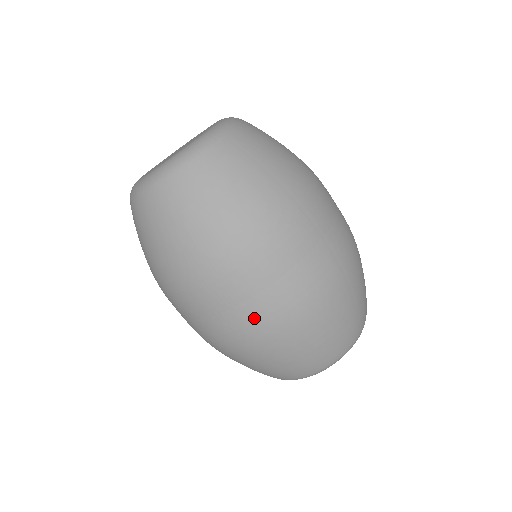
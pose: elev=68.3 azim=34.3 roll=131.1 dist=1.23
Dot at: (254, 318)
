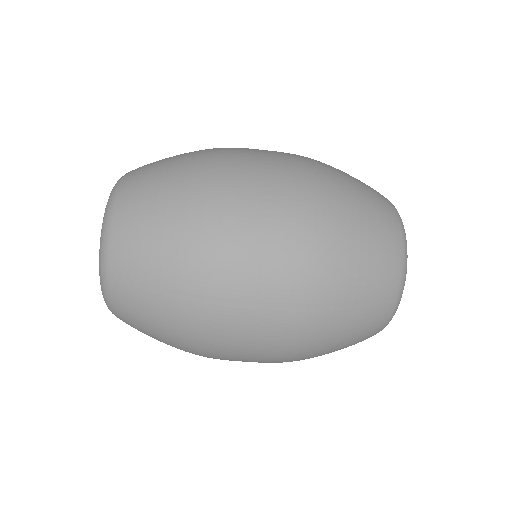
Dot at: occluded
